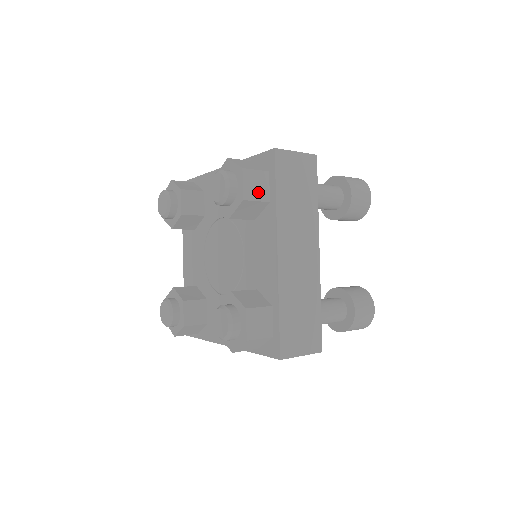
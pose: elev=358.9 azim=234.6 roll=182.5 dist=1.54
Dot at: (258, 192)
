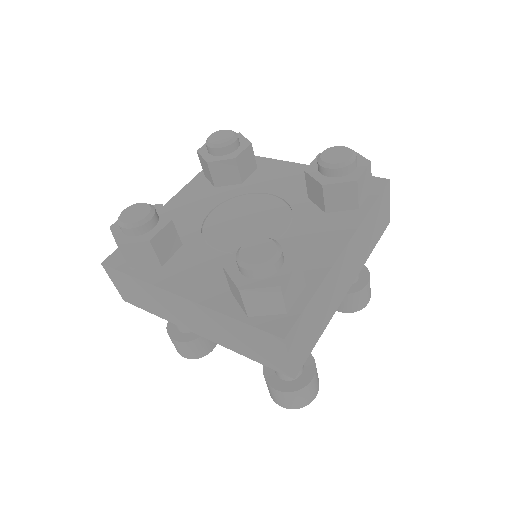
Dot at: (362, 191)
